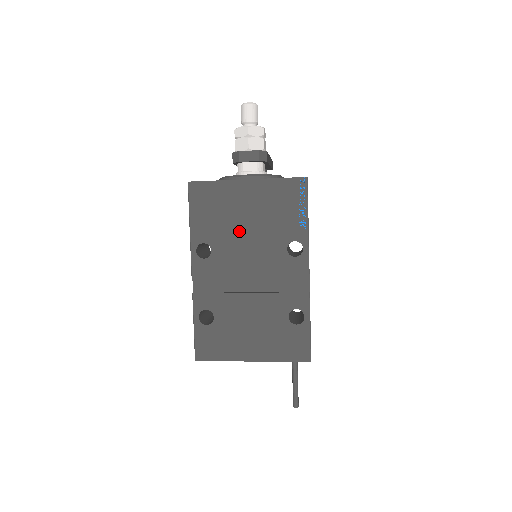
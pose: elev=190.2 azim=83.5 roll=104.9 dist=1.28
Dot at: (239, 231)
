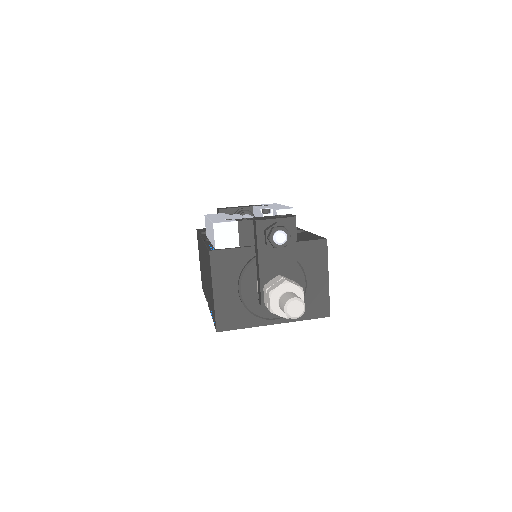
Dot at: occluded
